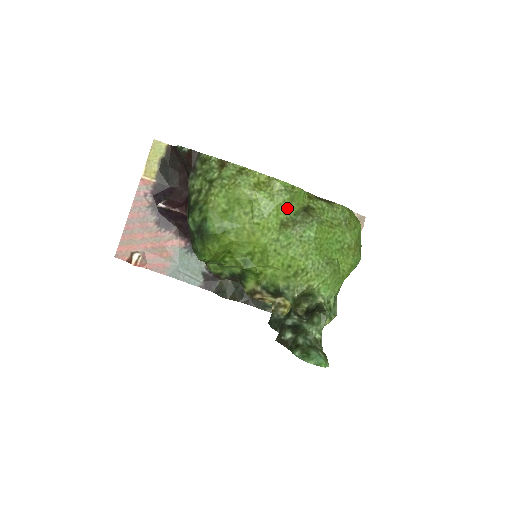
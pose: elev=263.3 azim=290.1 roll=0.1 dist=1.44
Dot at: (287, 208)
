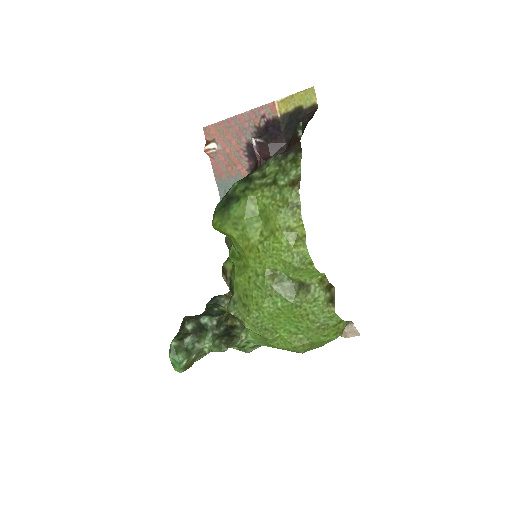
Dot at: (288, 269)
